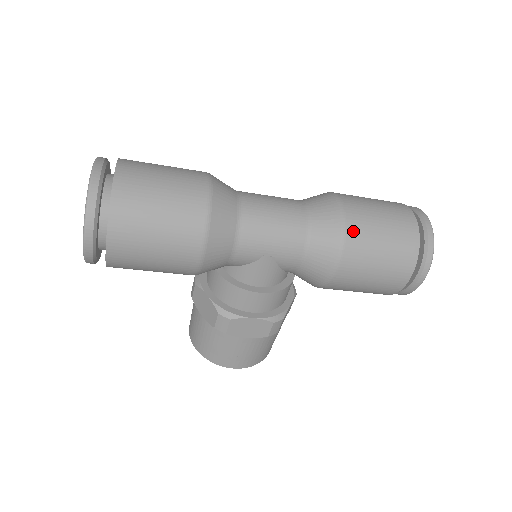
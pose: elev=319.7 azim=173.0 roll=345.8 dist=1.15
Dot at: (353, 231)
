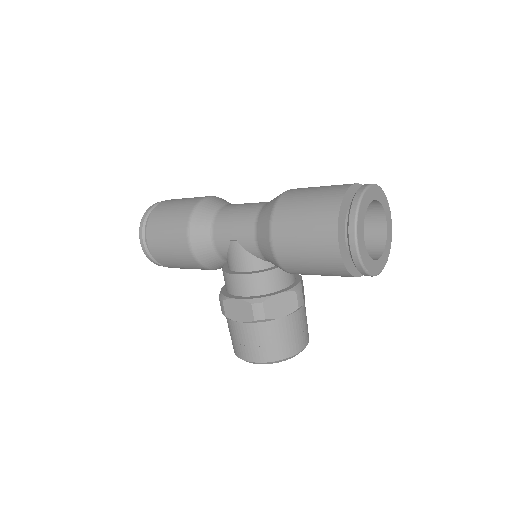
Dot at: (281, 206)
